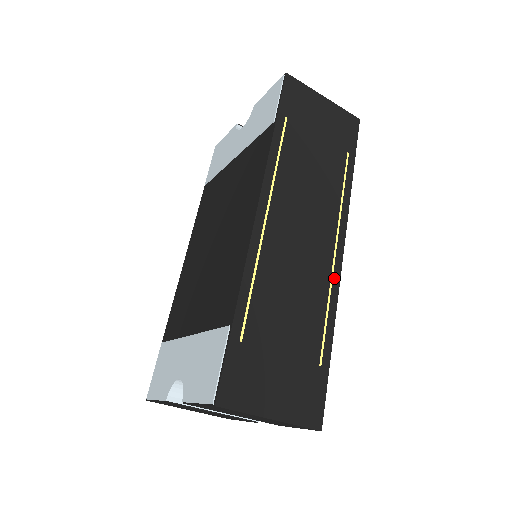
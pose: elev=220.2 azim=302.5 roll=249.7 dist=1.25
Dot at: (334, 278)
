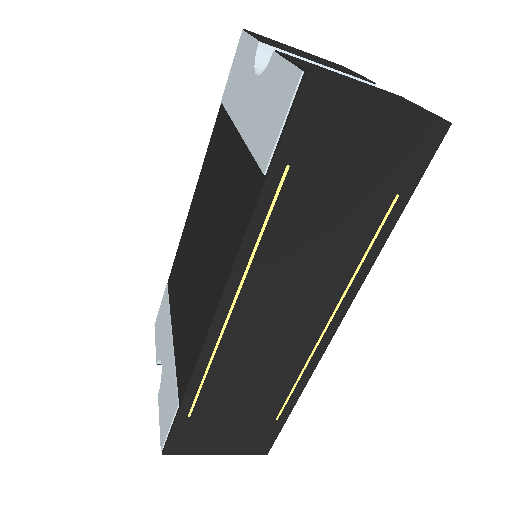
Dot at: (316, 352)
